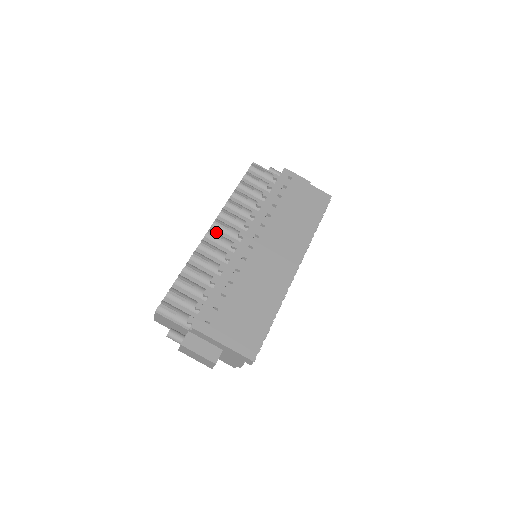
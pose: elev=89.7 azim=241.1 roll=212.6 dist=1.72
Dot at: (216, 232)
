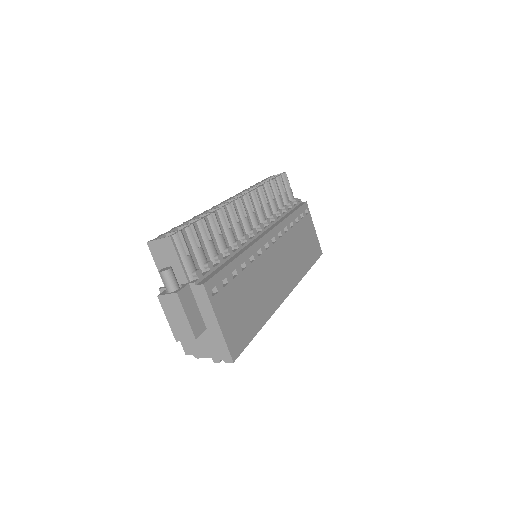
Dot at: (244, 205)
